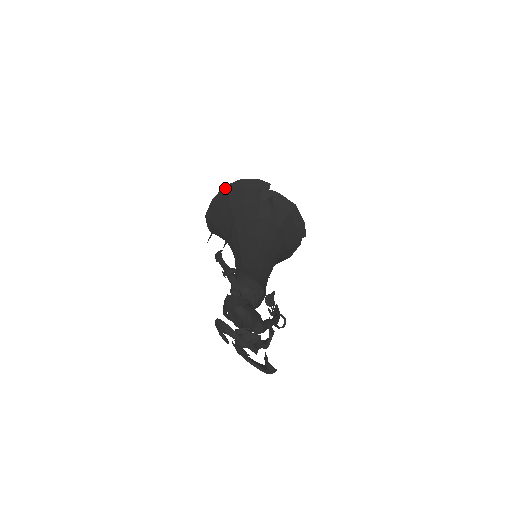
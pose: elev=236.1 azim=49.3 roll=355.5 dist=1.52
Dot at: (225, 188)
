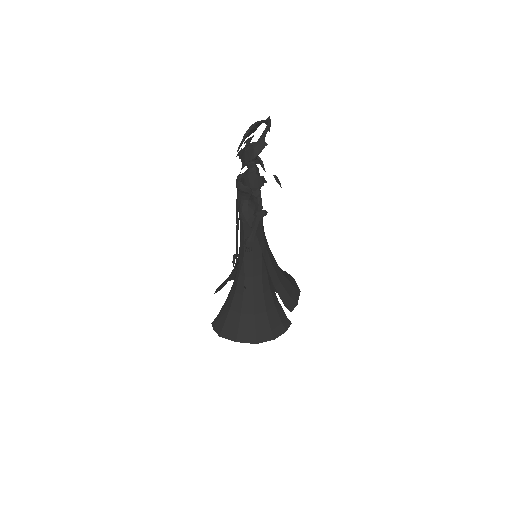
Dot at: occluded
